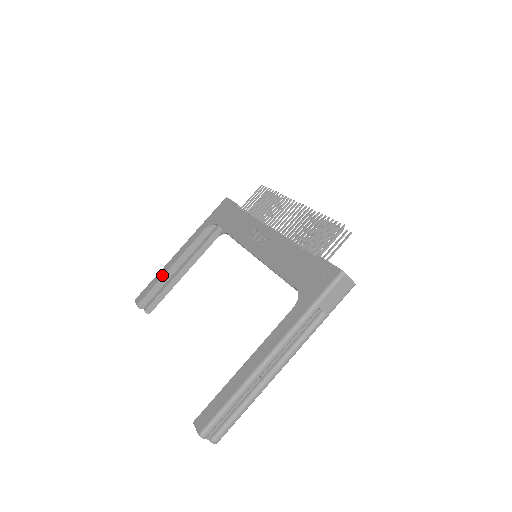
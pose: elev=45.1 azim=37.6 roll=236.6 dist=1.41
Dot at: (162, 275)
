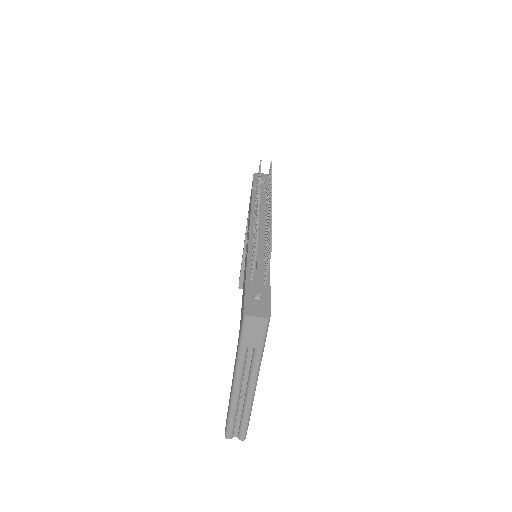
Dot at: occluded
